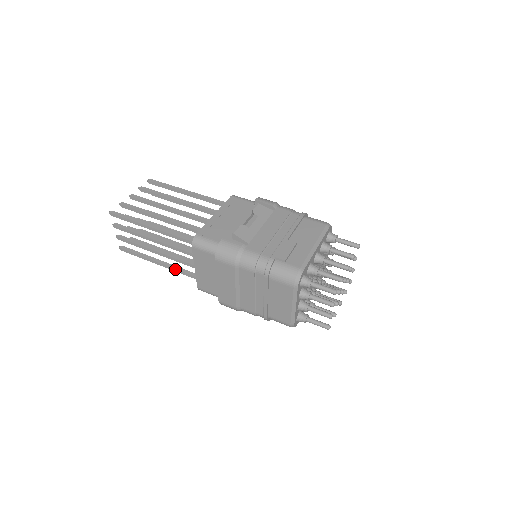
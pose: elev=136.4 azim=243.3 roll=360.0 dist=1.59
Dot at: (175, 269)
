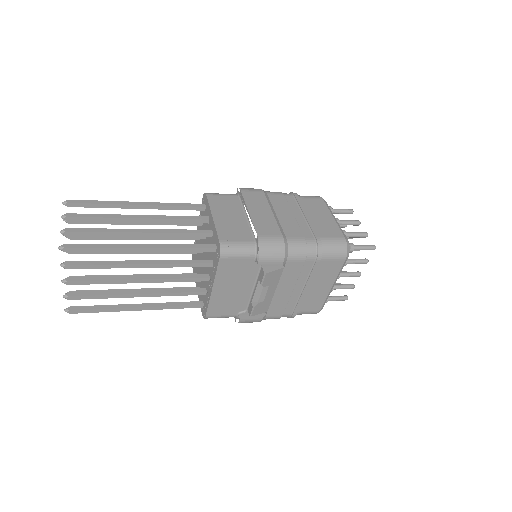
Dot at: (173, 244)
